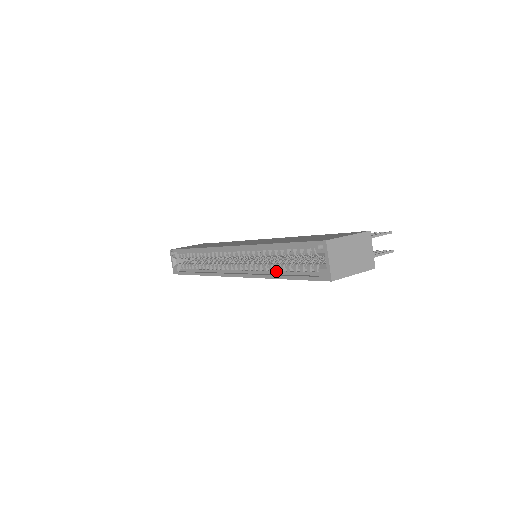
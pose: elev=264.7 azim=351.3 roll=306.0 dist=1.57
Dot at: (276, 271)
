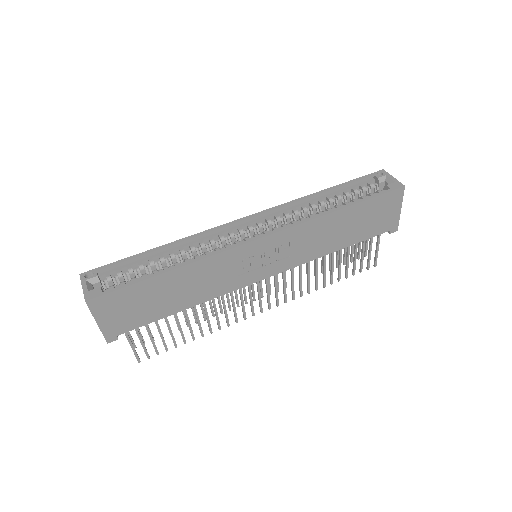
Dot at: (331, 210)
